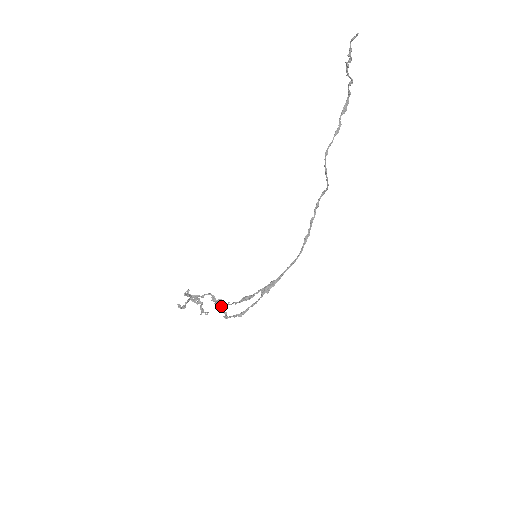
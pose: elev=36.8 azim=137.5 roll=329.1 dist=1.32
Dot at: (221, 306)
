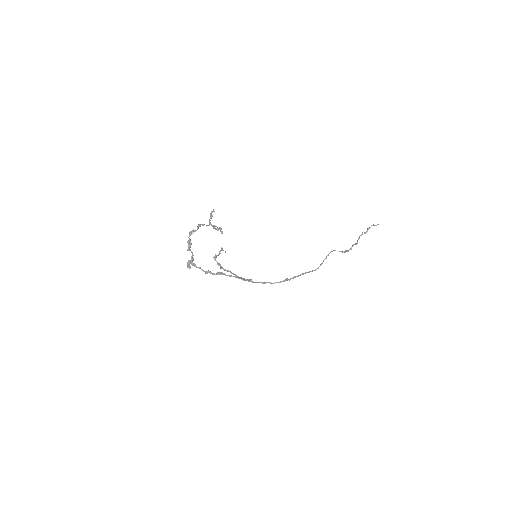
Dot at: (195, 266)
